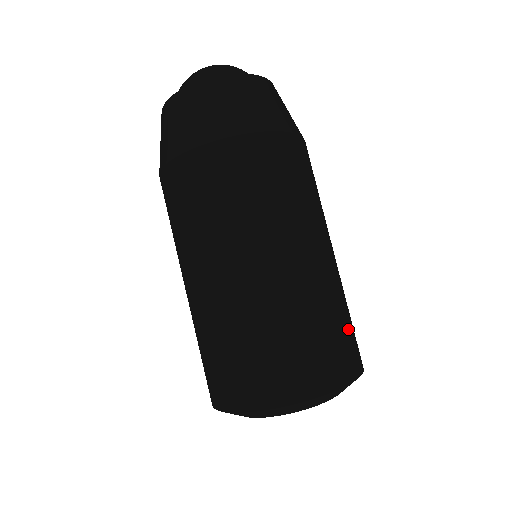
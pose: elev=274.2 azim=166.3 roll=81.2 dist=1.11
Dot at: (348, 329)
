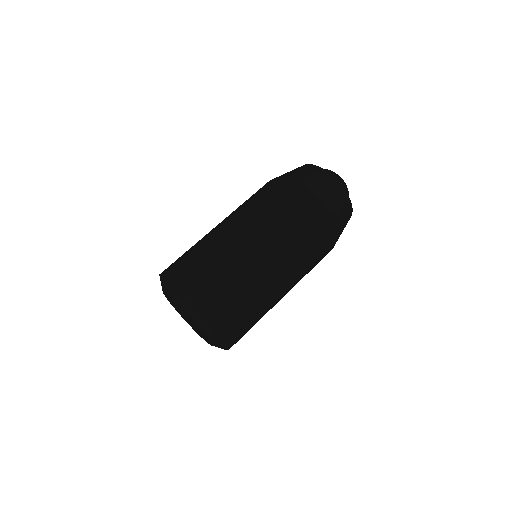
Dot at: (247, 319)
